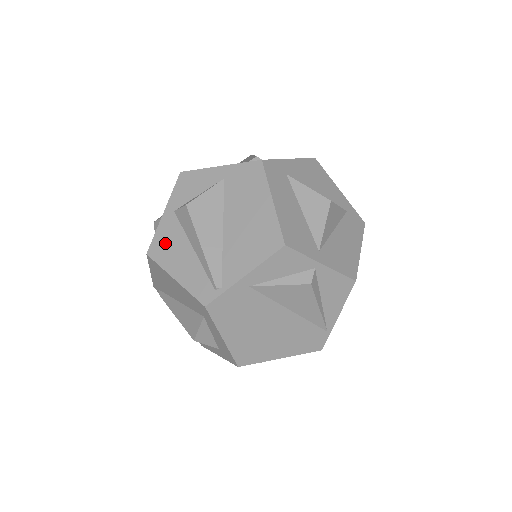
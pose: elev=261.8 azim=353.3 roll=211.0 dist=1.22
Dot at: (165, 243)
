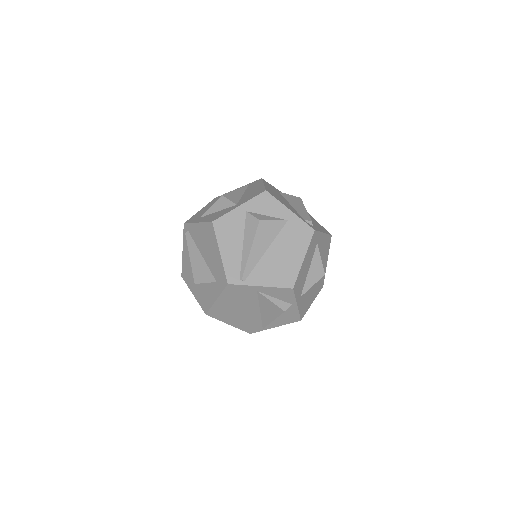
Dot at: (228, 226)
